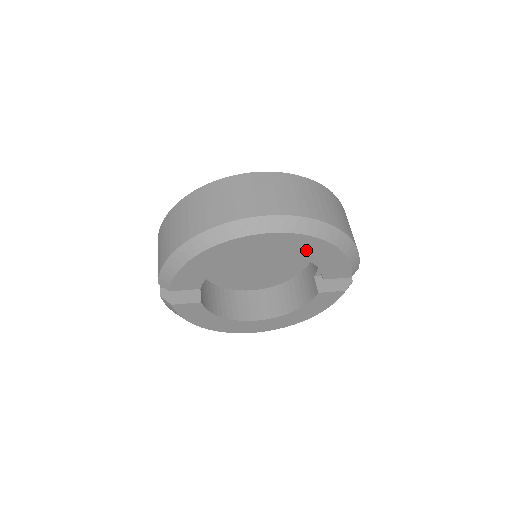
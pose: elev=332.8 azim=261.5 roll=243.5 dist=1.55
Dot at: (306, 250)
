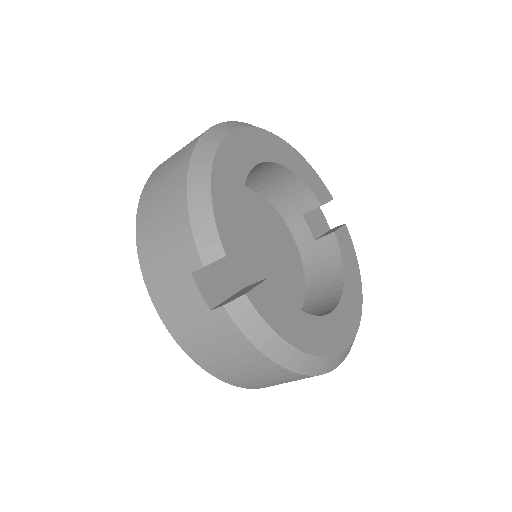
Dot at: (282, 156)
